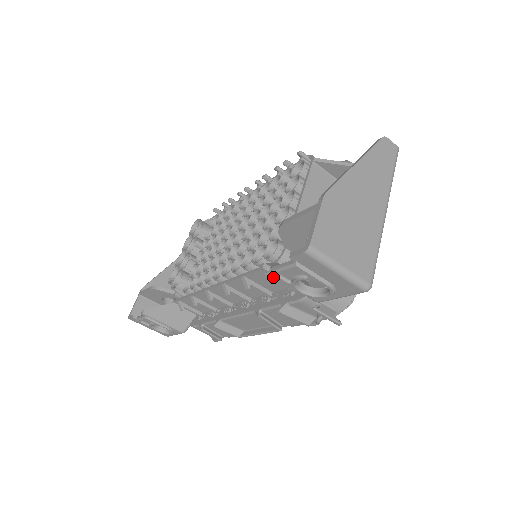
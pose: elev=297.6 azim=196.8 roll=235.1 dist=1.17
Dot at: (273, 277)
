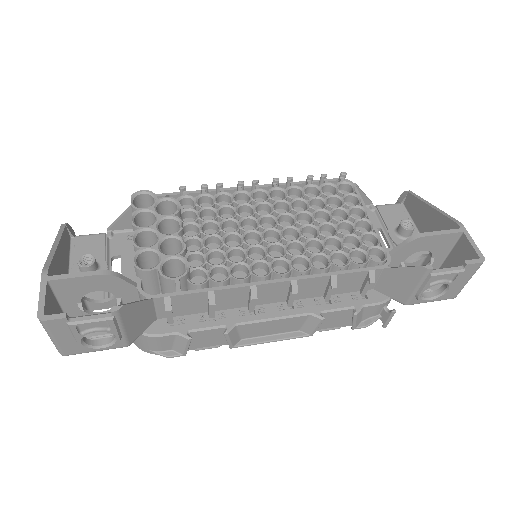
Dot at: (430, 278)
